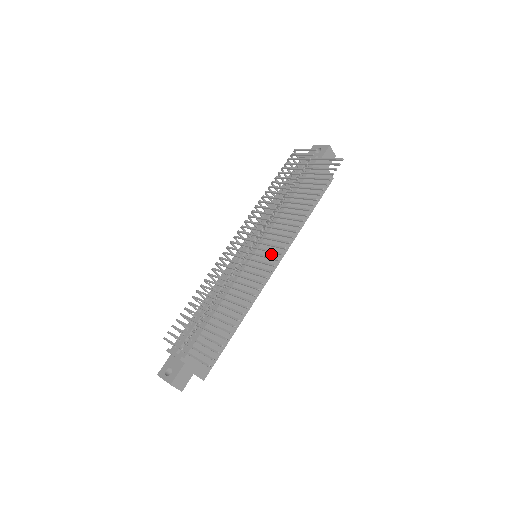
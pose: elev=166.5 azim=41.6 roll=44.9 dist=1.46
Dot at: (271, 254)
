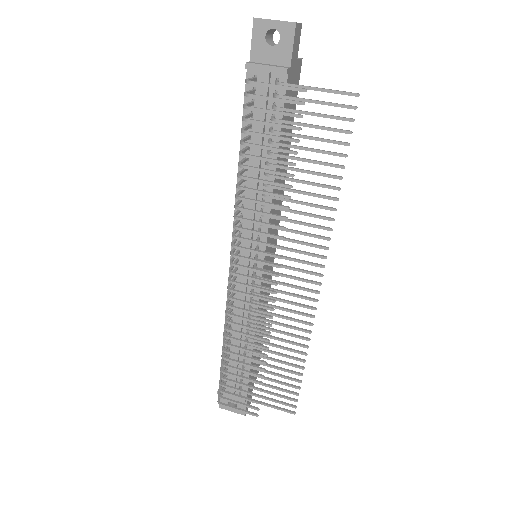
Dot at: (272, 241)
